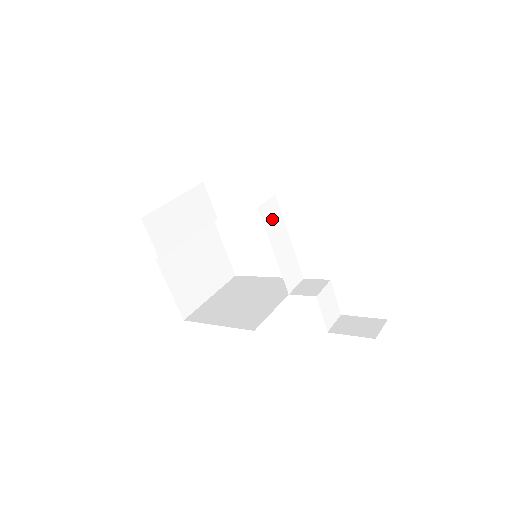
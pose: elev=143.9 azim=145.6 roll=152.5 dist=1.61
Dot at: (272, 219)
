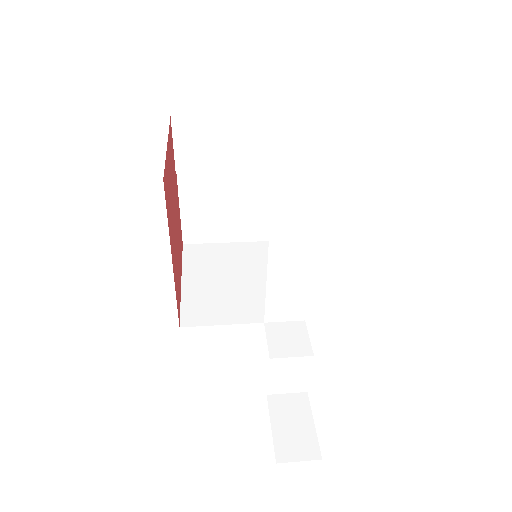
Dot at: (292, 236)
